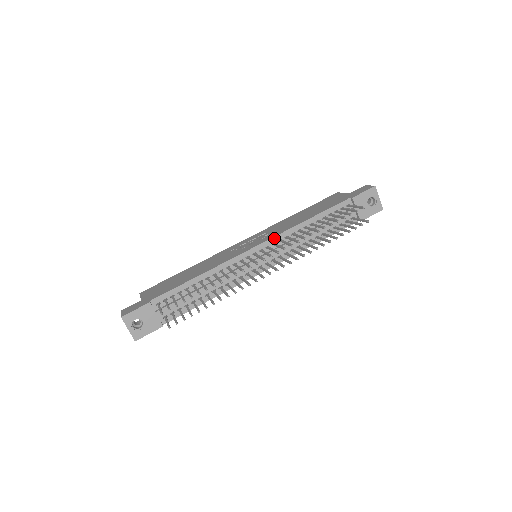
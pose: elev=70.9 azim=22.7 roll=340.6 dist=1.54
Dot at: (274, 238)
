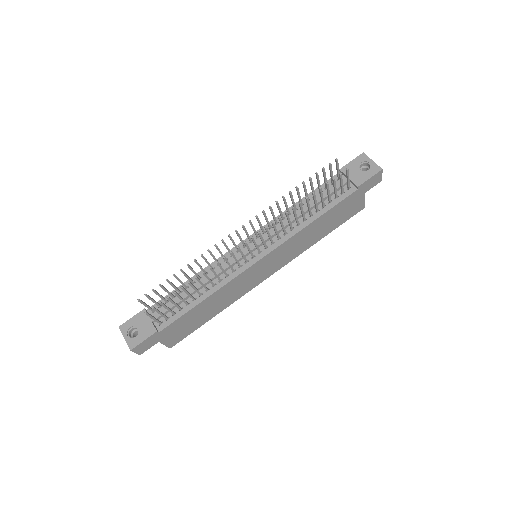
Dot at: (263, 228)
